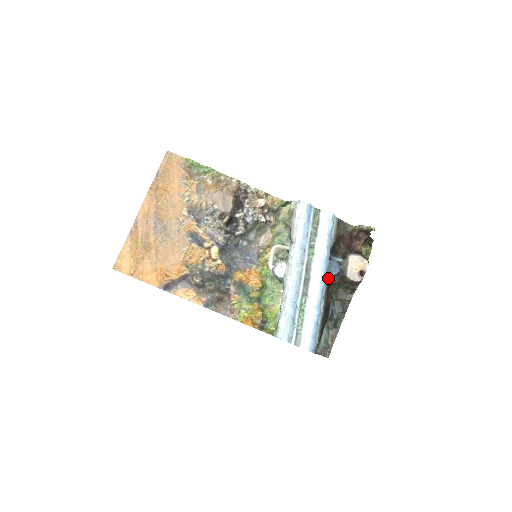
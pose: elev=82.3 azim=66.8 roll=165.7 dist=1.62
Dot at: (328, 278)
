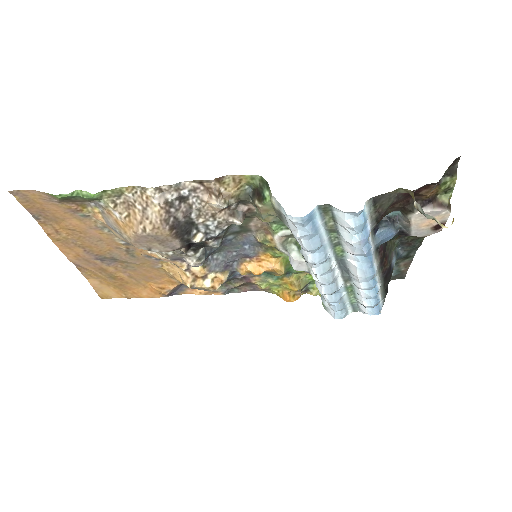
Dot at: (379, 253)
